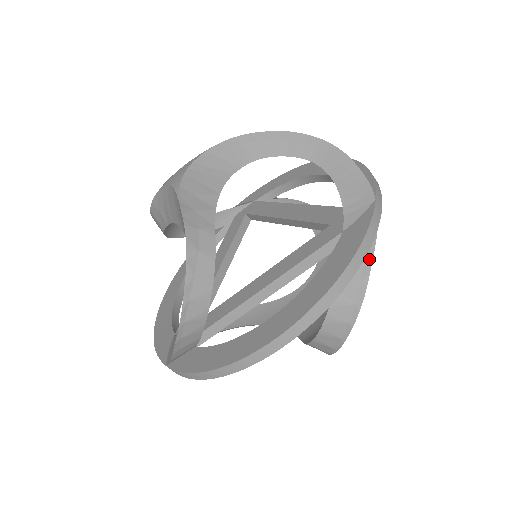
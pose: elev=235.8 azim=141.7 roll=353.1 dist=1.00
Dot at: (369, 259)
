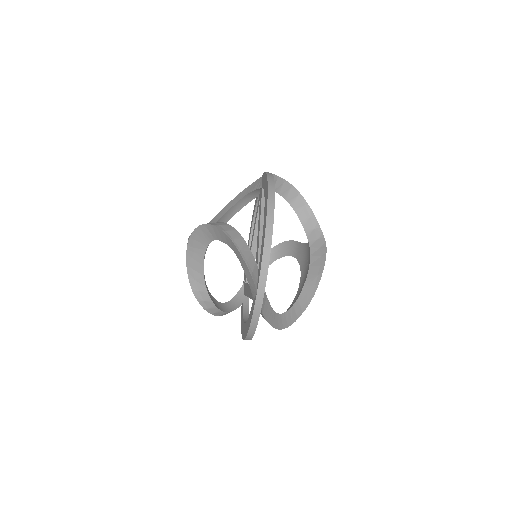
Dot at: (265, 319)
